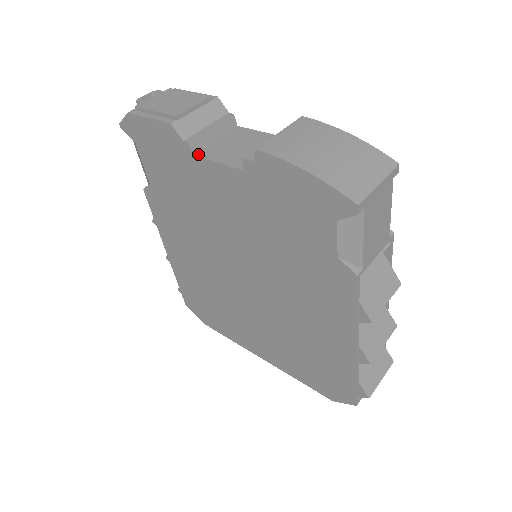
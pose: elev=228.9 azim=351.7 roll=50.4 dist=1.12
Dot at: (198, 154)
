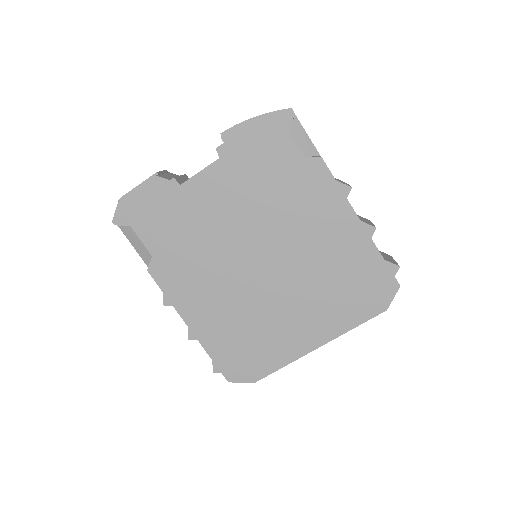
Dot at: (183, 183)
